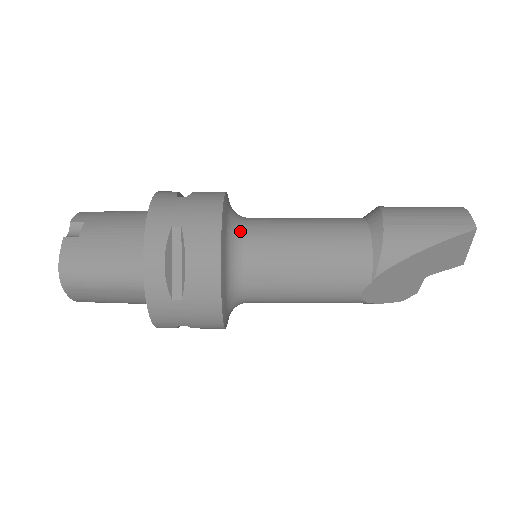
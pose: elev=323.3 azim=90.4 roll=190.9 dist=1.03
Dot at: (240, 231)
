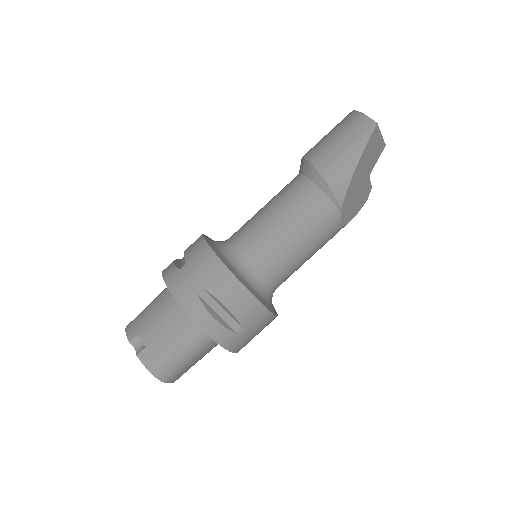
Dot at: (236, 255)
